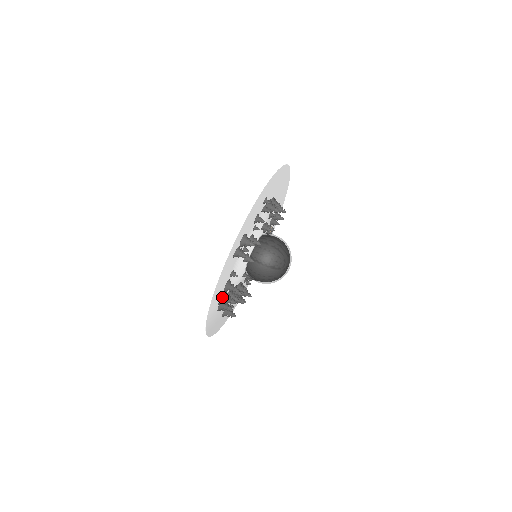
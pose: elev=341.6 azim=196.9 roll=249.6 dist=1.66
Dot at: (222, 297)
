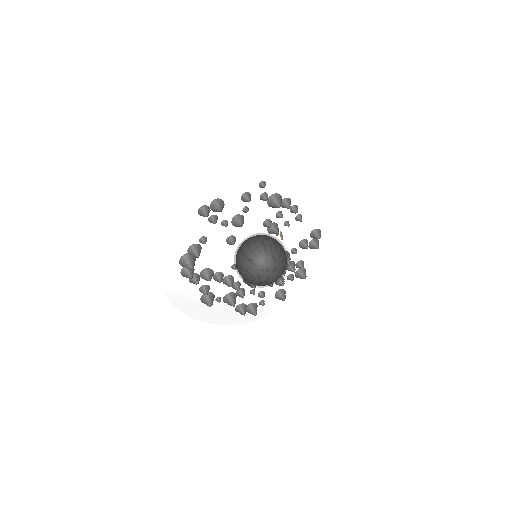
Dot at: (184, 257)
